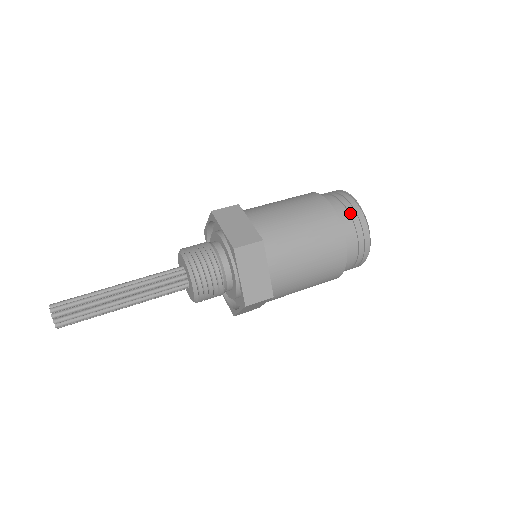
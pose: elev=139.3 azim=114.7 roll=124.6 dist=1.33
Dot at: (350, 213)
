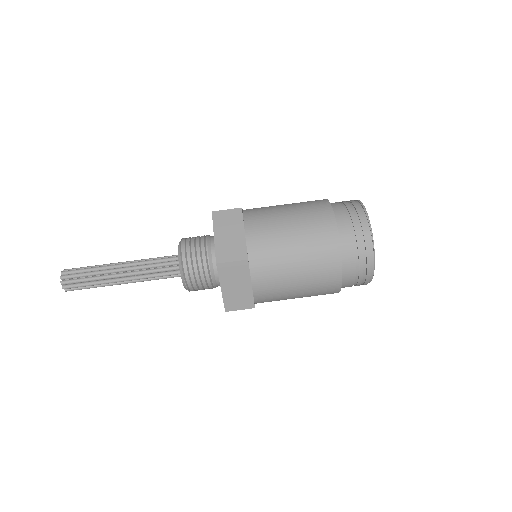
Dot at: (357, 239)
